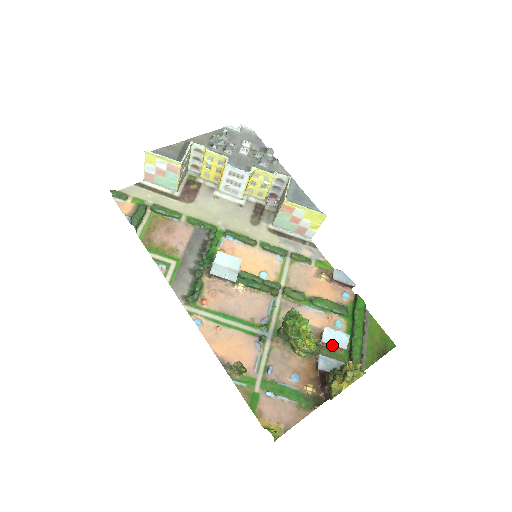
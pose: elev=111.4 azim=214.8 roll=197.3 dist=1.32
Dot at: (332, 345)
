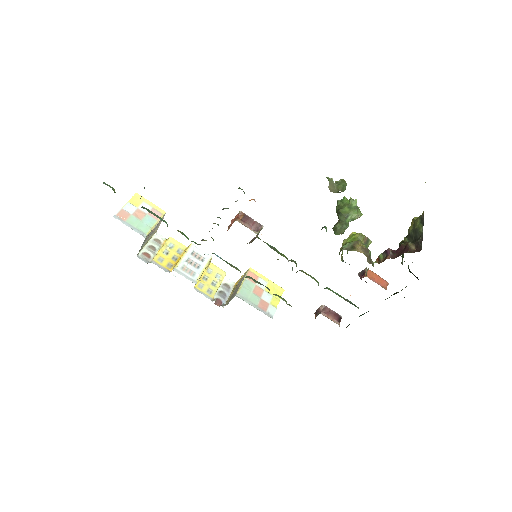
Dot at: (376, 274)
